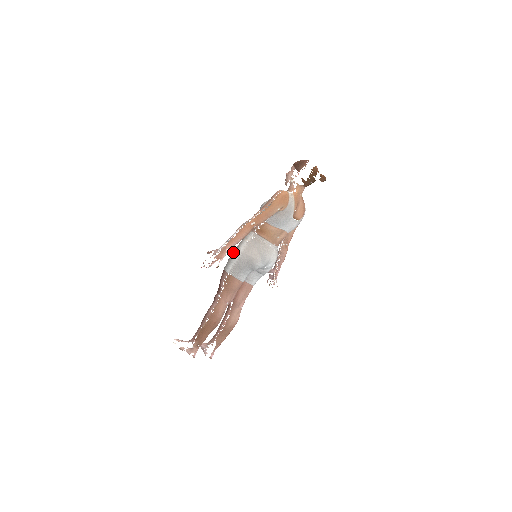
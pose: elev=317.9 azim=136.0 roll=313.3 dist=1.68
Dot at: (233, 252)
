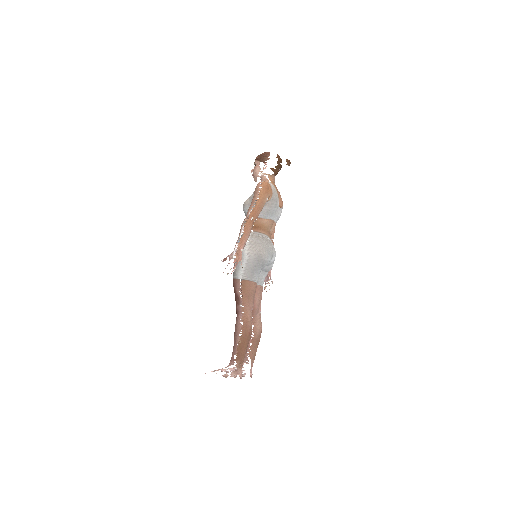
Dot at: occluded
